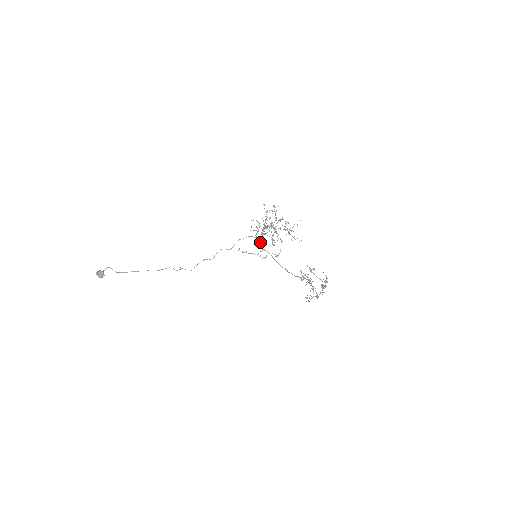
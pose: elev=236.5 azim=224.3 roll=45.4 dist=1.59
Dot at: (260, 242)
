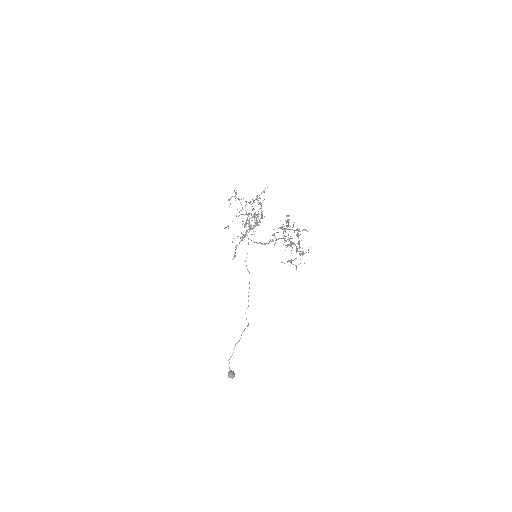
Dot at: (244, 235)
